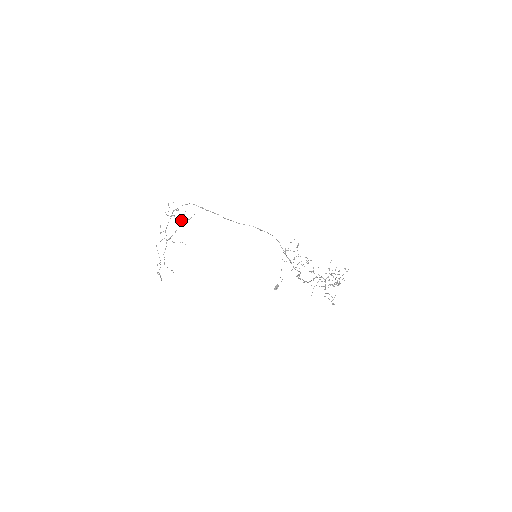
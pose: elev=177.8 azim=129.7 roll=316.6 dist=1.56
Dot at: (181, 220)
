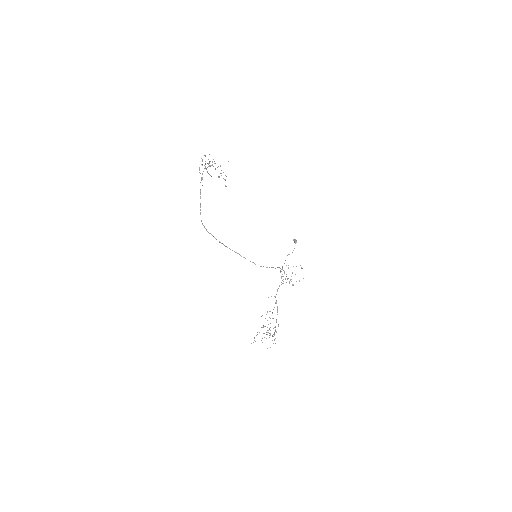
Dot at: (221, 170)
